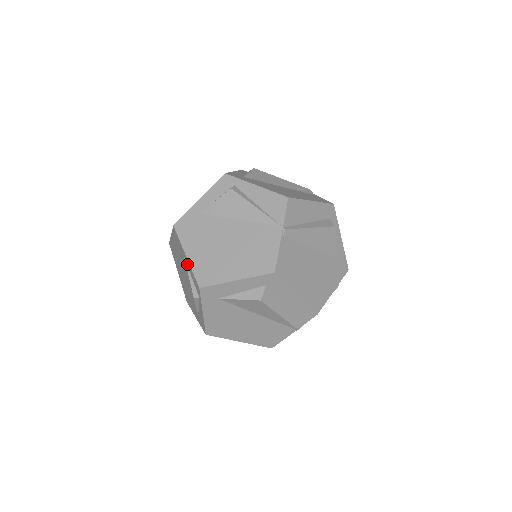
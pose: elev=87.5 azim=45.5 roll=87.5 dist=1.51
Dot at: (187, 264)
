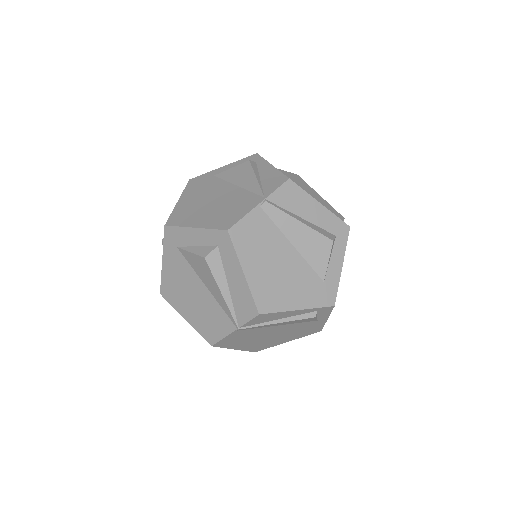
Dot at: occluded
